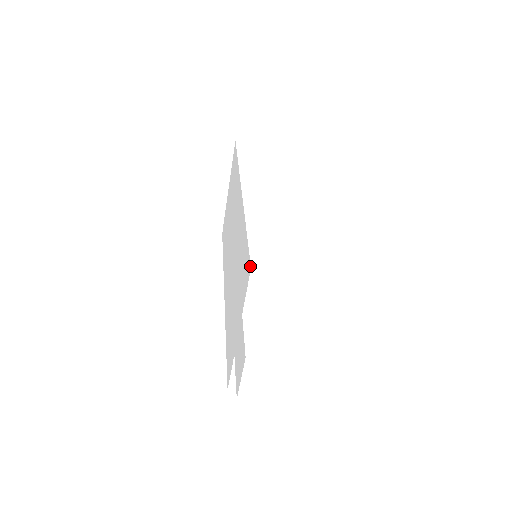
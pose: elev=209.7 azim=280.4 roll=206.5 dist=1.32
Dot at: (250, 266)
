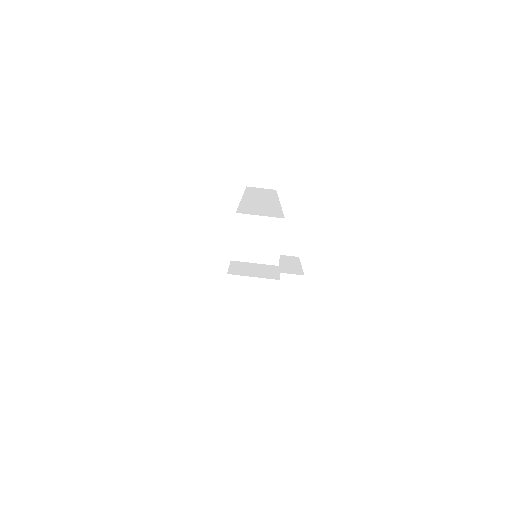
Dot at: occluded
